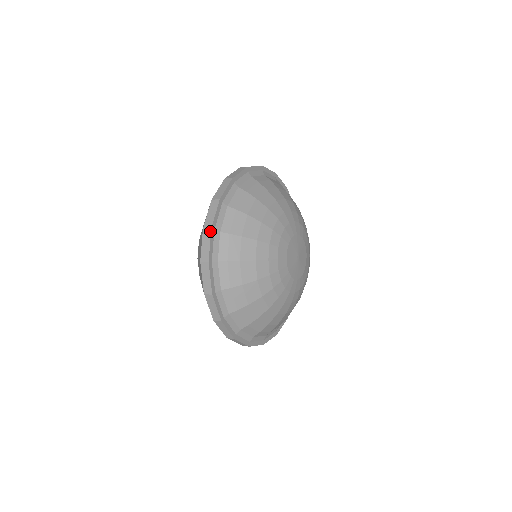
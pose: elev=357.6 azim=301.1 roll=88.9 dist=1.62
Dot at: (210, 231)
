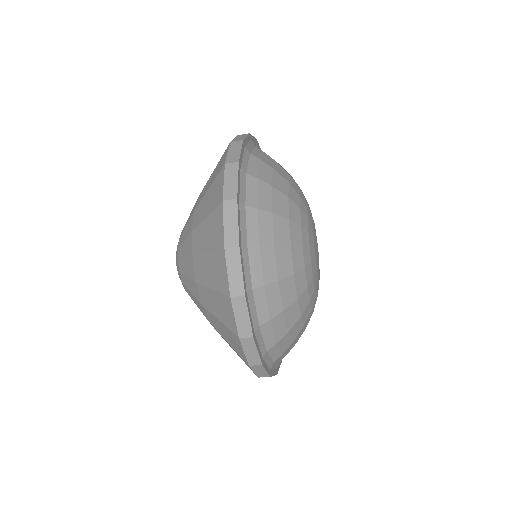
Dot at: (244, 299)
